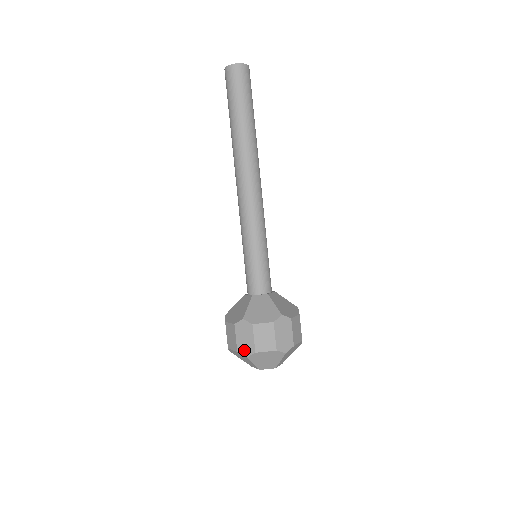
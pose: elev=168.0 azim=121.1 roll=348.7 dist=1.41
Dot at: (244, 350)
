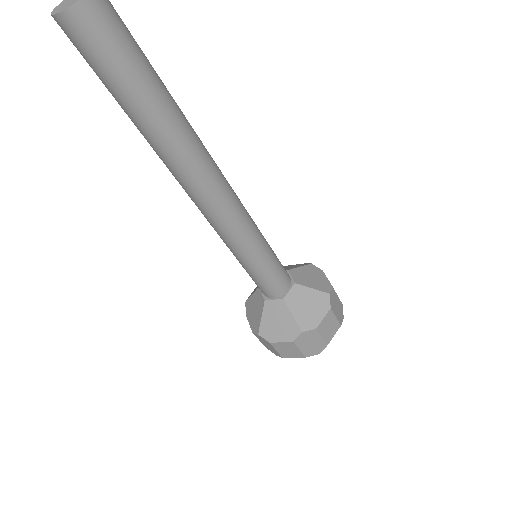
Dot at: (313, 352)
